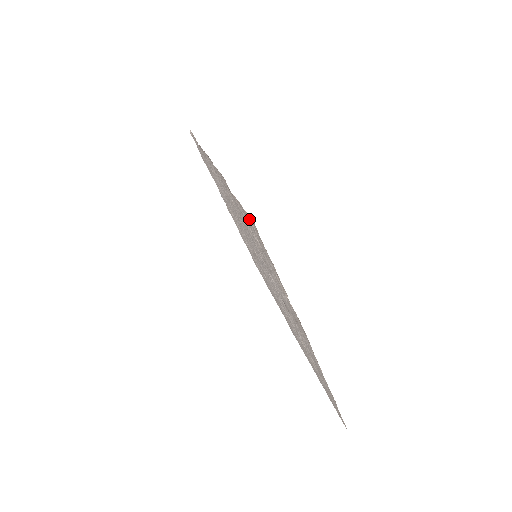
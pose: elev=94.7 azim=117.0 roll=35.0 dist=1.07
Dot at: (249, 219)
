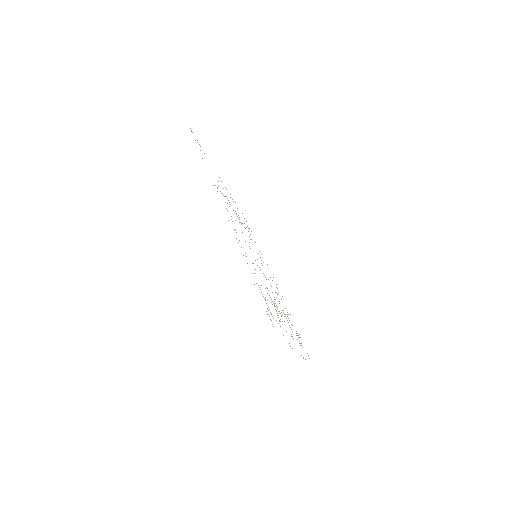
Dot at: (268, 314)
